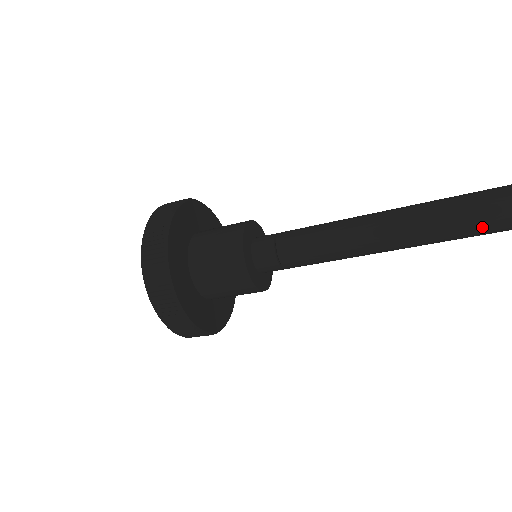
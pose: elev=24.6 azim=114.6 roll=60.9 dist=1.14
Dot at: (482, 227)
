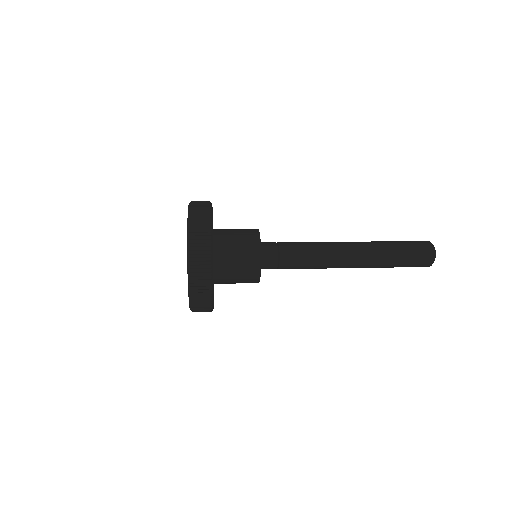
Dot at: occluded
